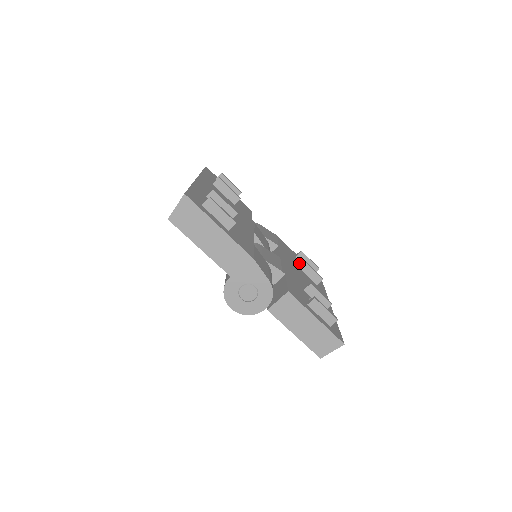
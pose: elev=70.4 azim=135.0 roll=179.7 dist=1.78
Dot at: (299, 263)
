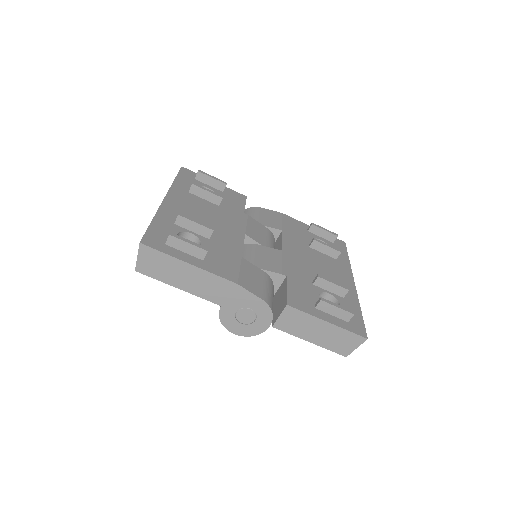
Dot at: occluded
